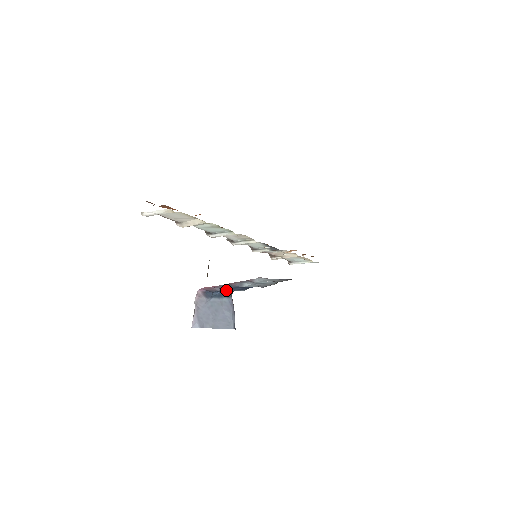
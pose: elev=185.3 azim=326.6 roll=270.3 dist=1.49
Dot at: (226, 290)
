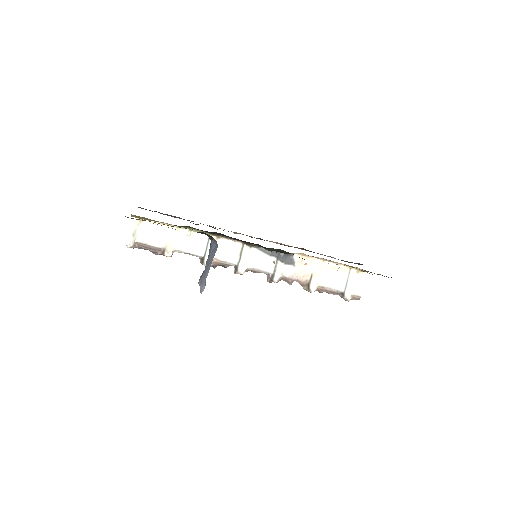
Dot at: occluded
